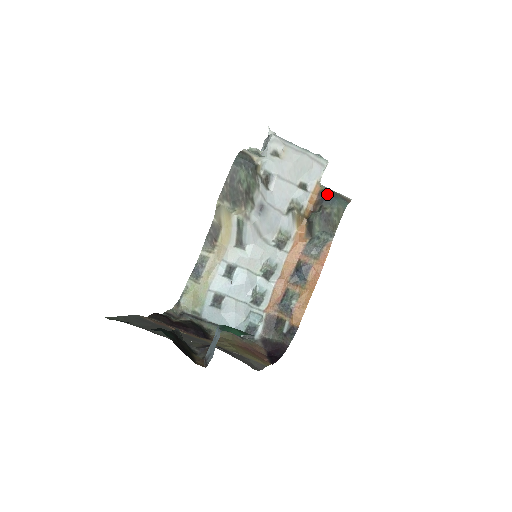
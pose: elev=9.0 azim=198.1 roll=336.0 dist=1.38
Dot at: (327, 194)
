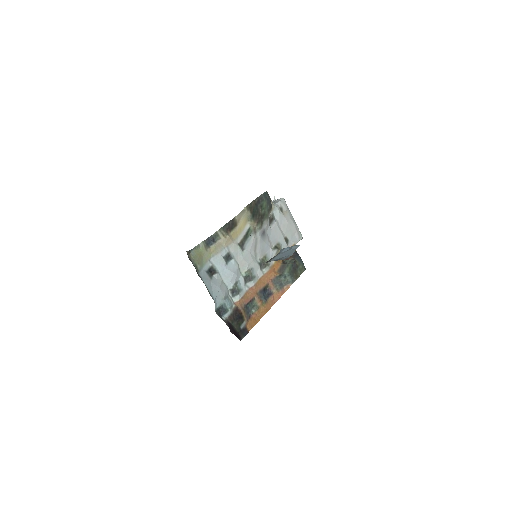
Dot at: (298, 255)
